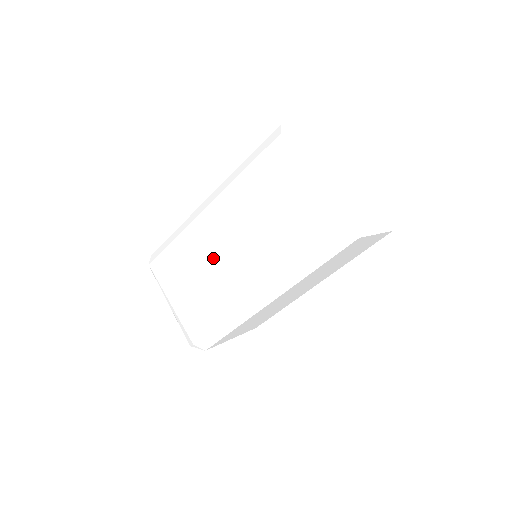
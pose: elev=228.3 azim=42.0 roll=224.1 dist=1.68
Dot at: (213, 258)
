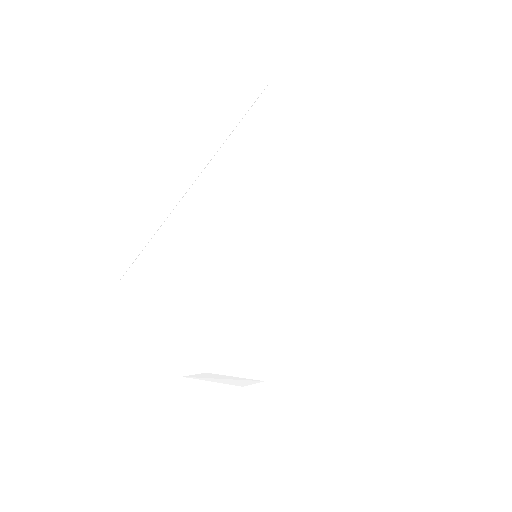
Dot at: (207, 234)
